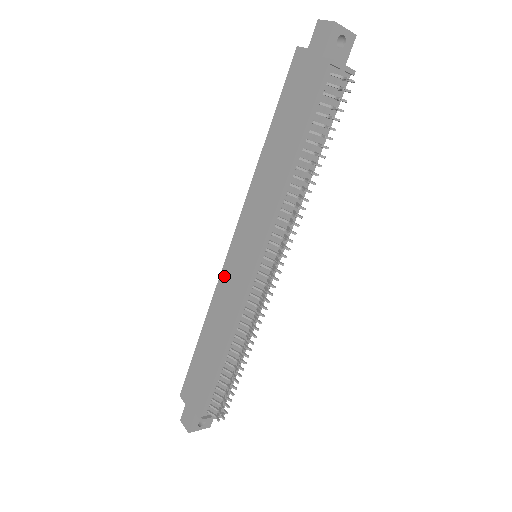
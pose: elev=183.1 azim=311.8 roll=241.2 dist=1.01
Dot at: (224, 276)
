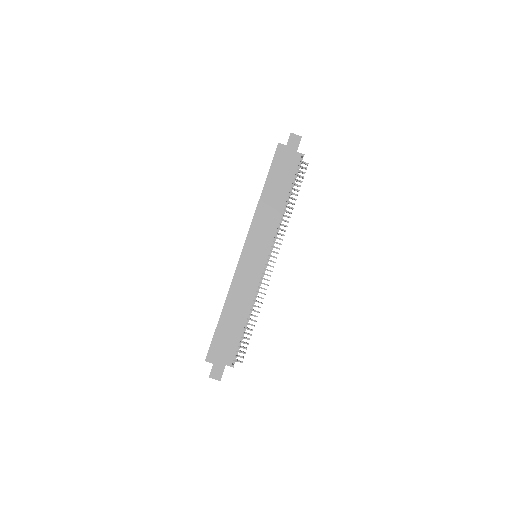
Dot at: (240, 271)
